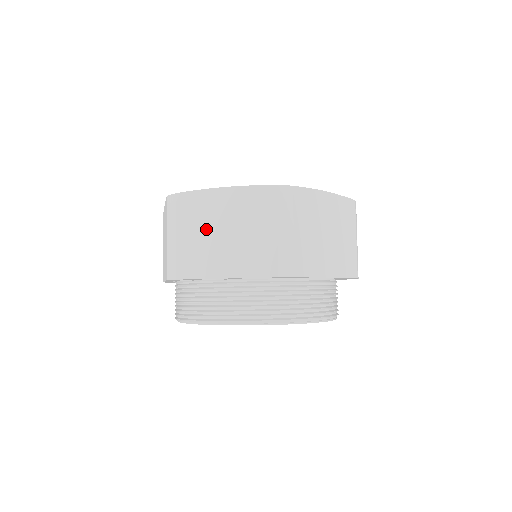
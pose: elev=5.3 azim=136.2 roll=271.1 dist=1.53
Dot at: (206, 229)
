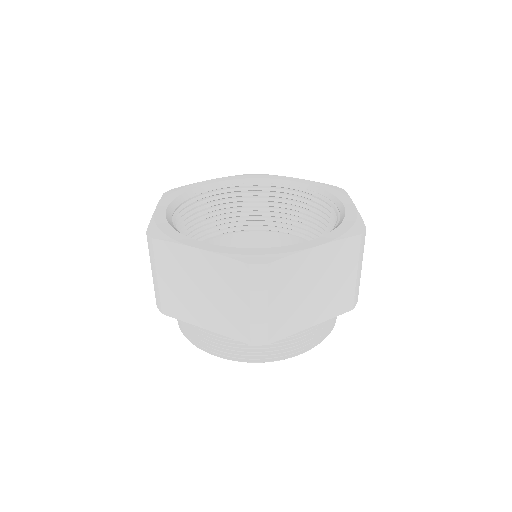
Dot at: (298, 291)
